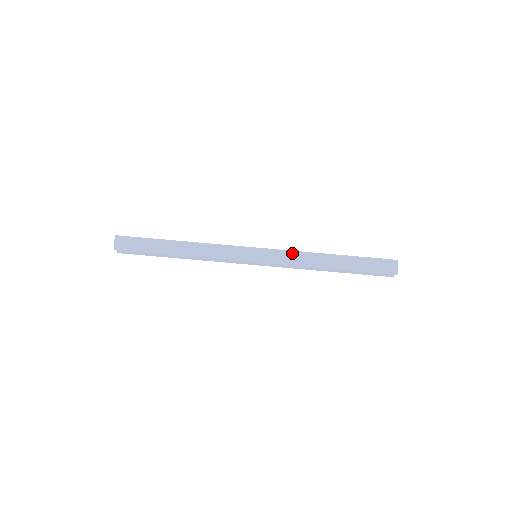
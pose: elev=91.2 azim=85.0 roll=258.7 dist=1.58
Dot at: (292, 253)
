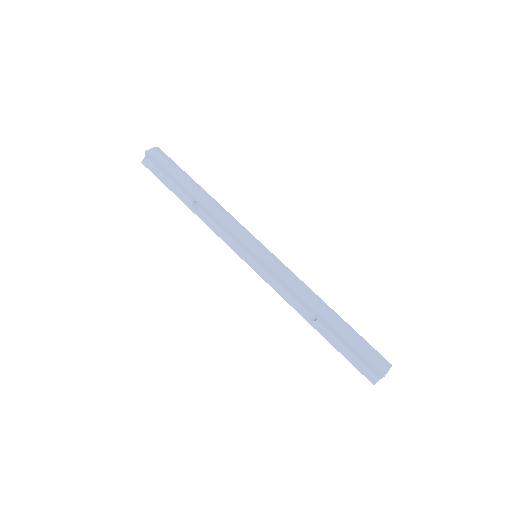
Dot at: (293, 275)
